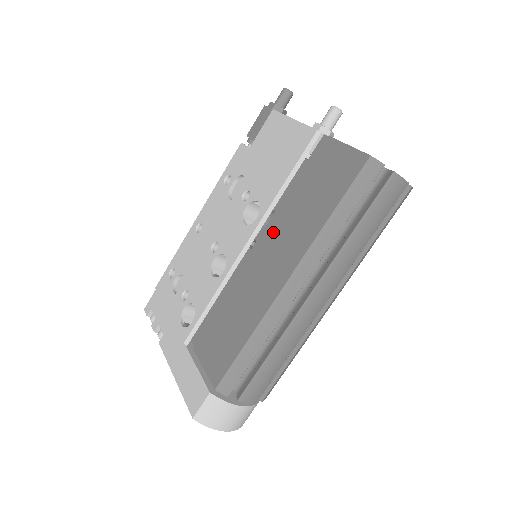
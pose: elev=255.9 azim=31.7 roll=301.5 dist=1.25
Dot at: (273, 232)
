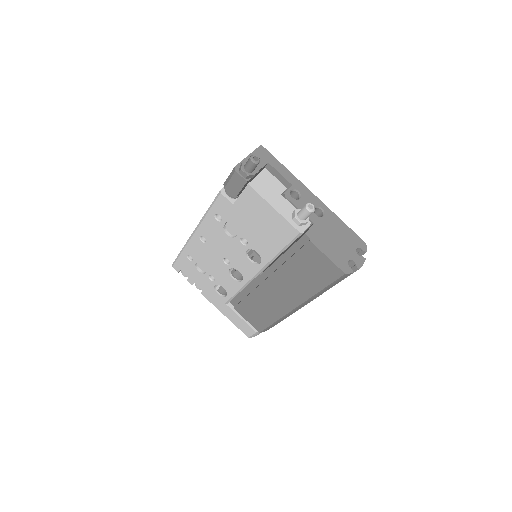
Dot at: (277, 278)
